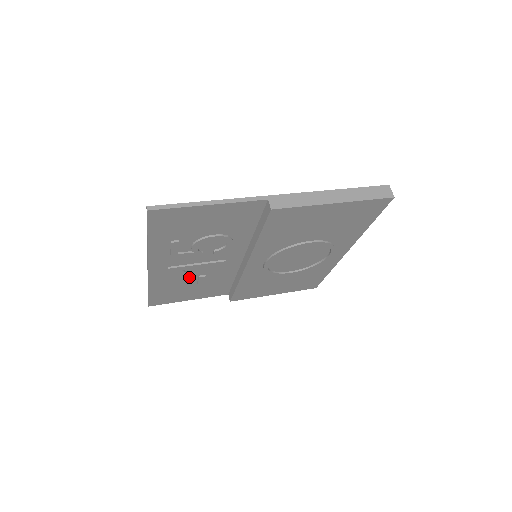
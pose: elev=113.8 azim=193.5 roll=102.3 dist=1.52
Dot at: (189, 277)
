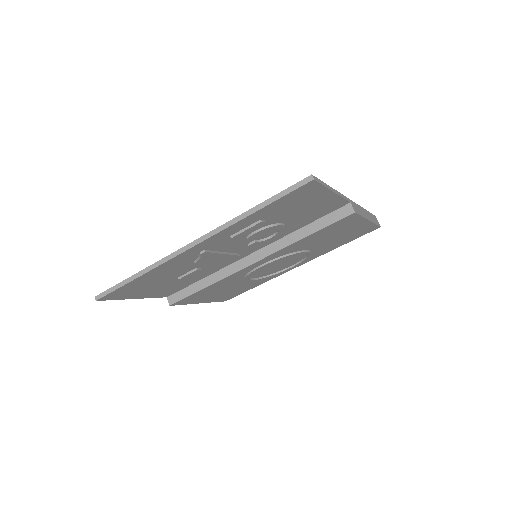
Dot at: (188, 267)
